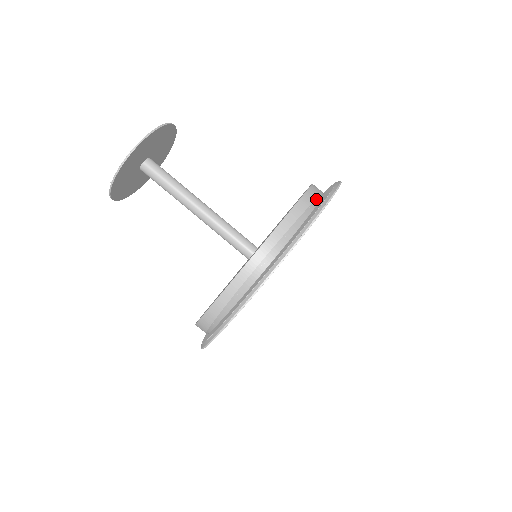
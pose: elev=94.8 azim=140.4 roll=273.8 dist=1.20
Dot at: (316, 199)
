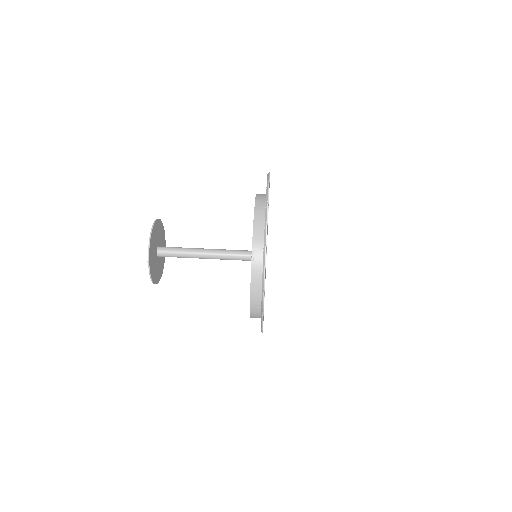
Dot at: (264, 194)
